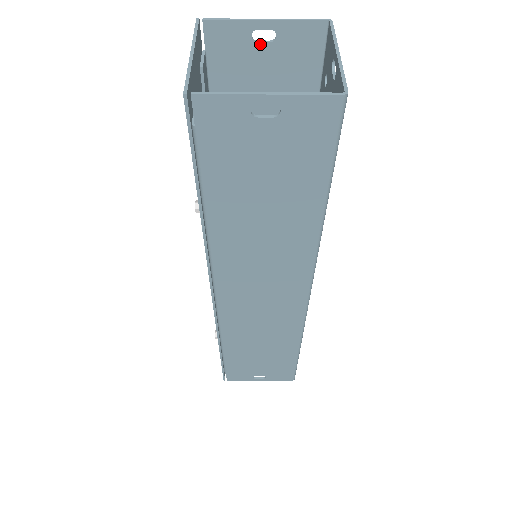
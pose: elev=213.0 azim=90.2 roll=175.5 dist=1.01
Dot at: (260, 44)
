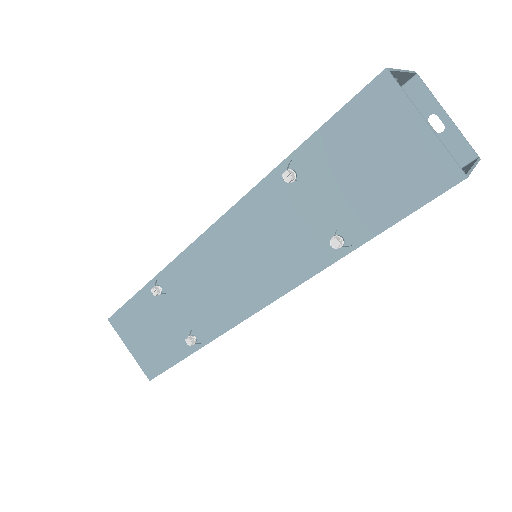
Dot at: occluded
